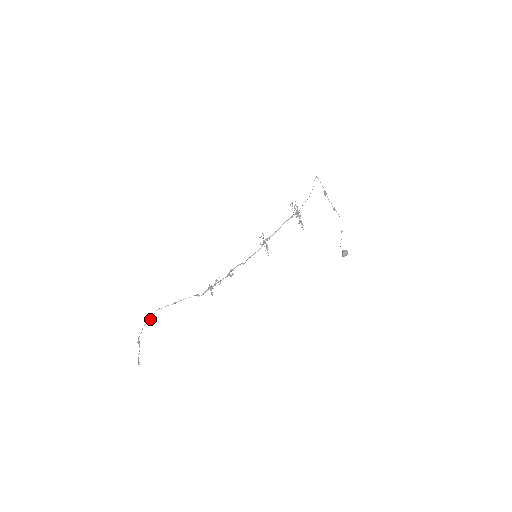
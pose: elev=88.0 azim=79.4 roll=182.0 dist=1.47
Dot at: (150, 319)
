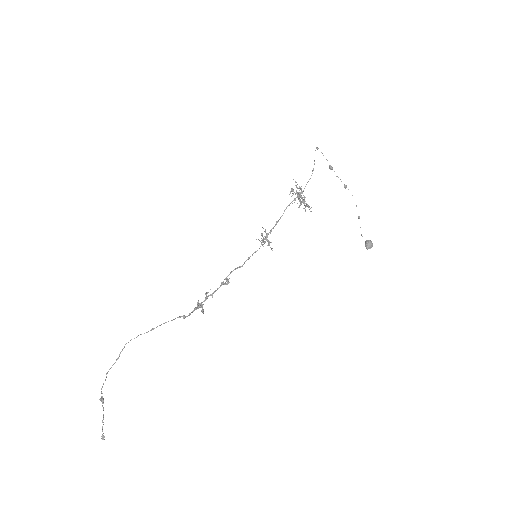
Dot at: (117, 358)
